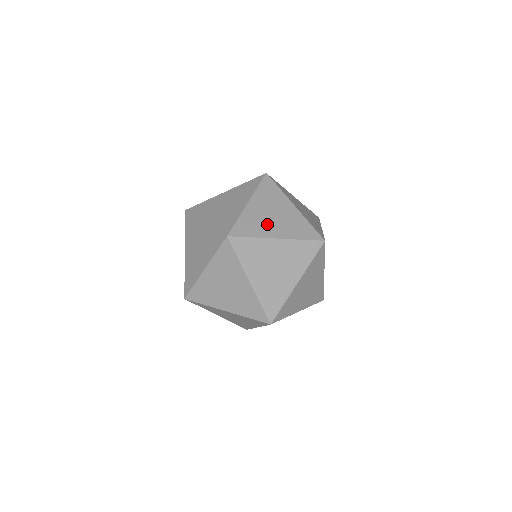
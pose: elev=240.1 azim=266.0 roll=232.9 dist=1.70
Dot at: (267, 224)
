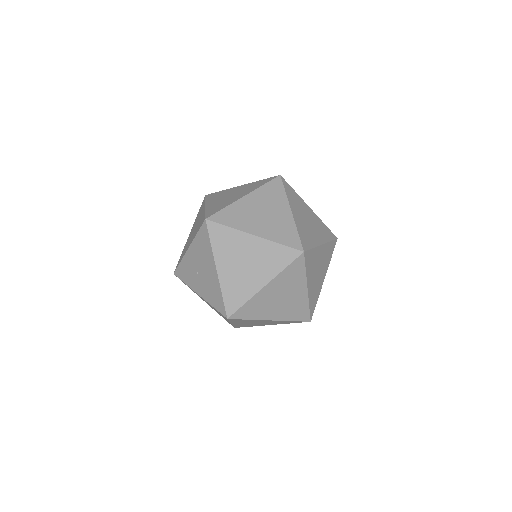
Dot at: (270, 308)
